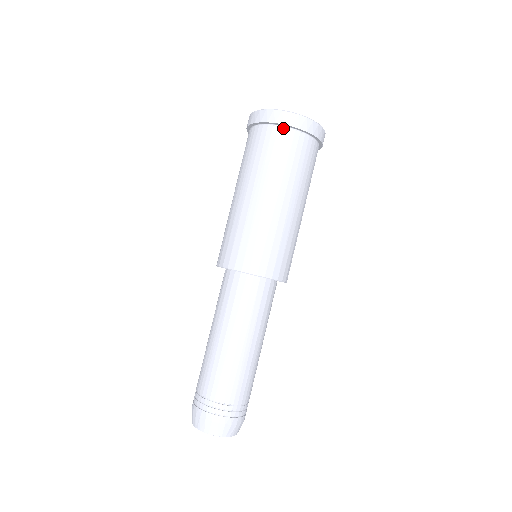
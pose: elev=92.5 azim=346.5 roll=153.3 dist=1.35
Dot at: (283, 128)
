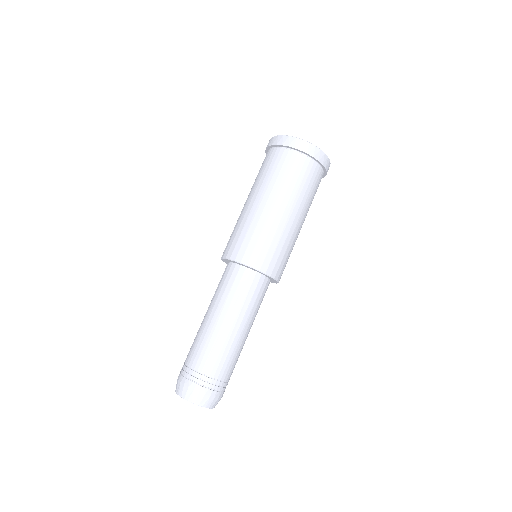
Dot at: (288, 150)
